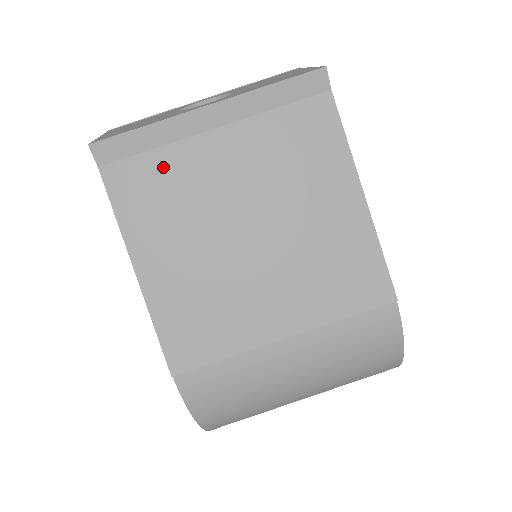
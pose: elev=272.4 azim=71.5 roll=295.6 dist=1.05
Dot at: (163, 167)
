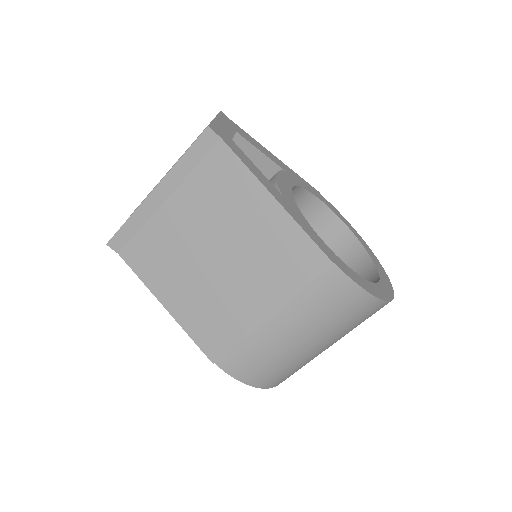
Dot at: (150, 238)
